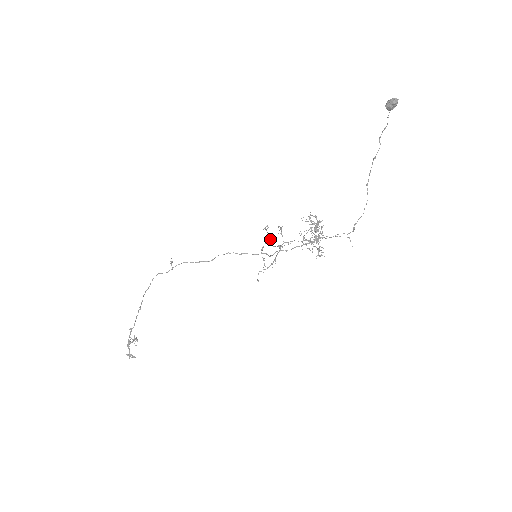
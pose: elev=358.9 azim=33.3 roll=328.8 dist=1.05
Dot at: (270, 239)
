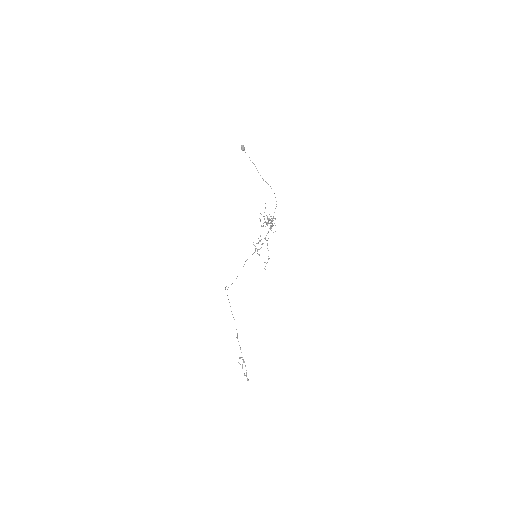
Dot at: (258, 243)
